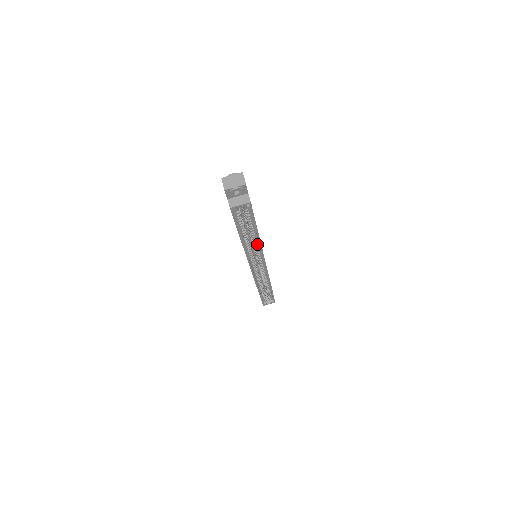
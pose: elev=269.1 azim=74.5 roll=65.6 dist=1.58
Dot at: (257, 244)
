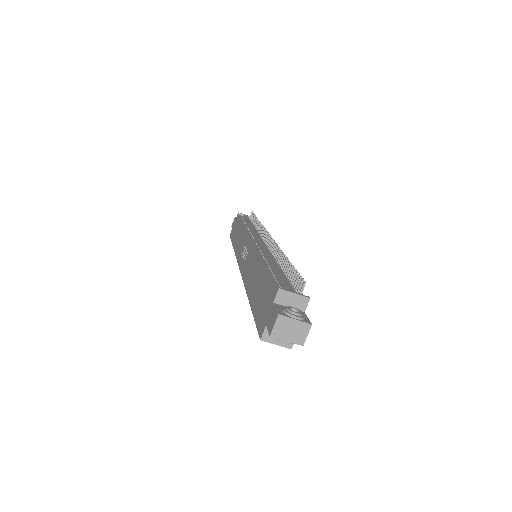
Dot at: occluded
